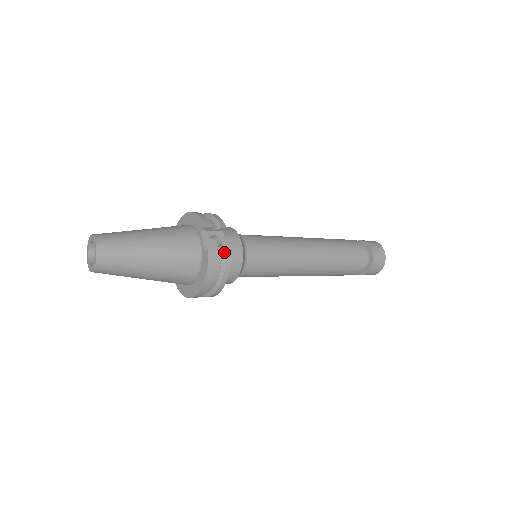
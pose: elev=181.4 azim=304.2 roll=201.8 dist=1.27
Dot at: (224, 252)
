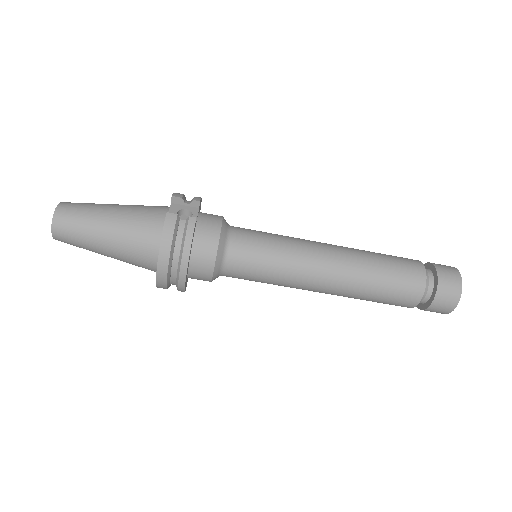
Dot at: (187, 220)
